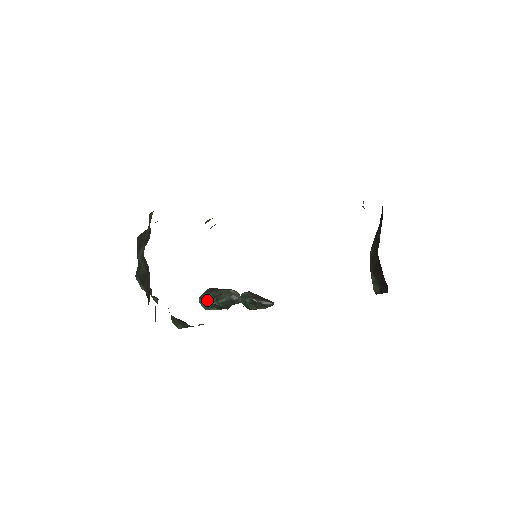
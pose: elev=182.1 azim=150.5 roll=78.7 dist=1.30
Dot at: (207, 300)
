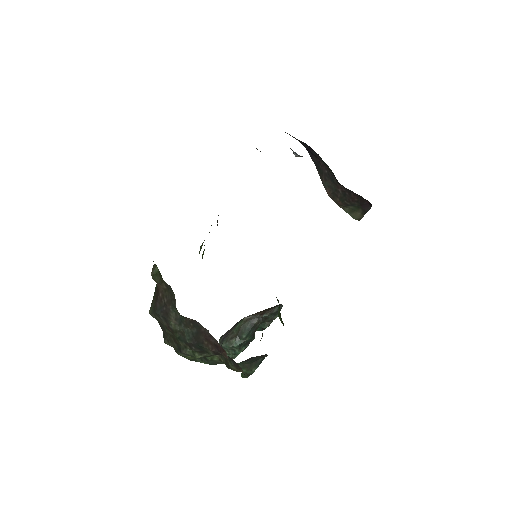
Dot at: (231, 346)
